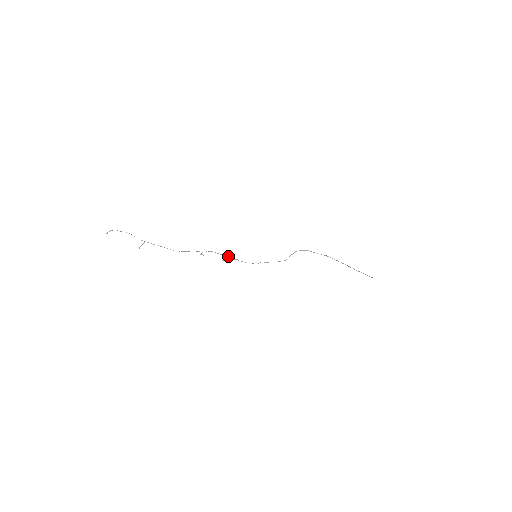
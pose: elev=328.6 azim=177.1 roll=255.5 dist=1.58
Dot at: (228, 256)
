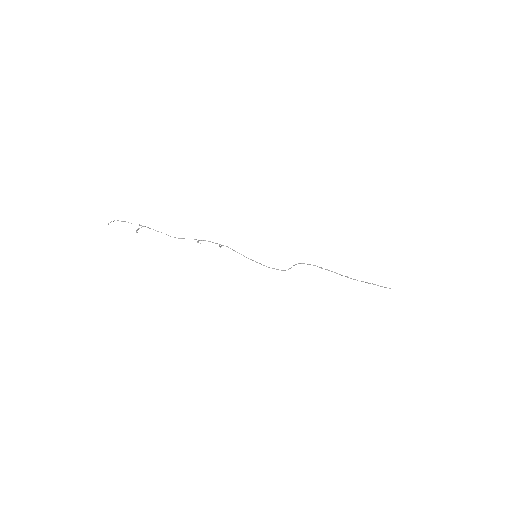
Dot at: occluded
